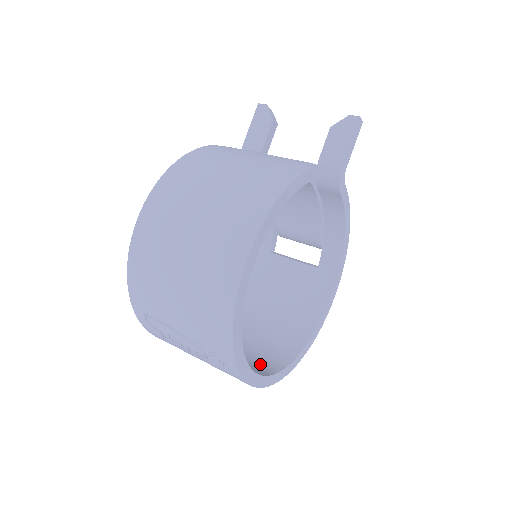
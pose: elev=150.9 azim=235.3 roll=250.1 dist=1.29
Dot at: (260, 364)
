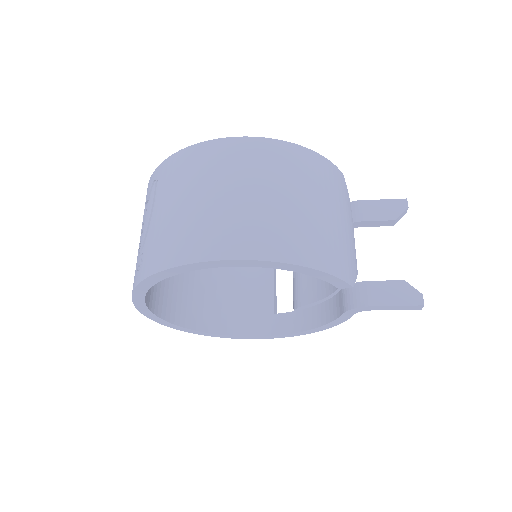
Dot at: (161, 298)
